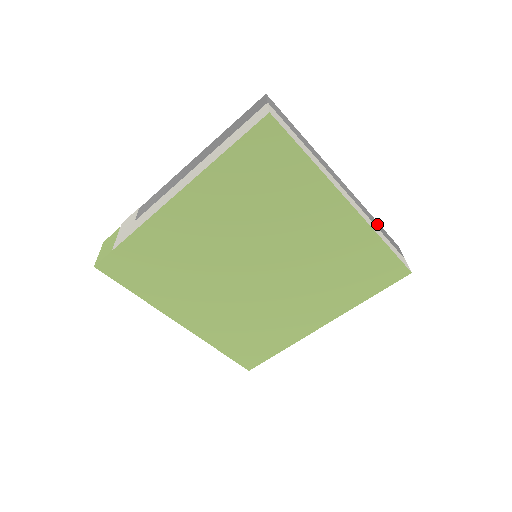
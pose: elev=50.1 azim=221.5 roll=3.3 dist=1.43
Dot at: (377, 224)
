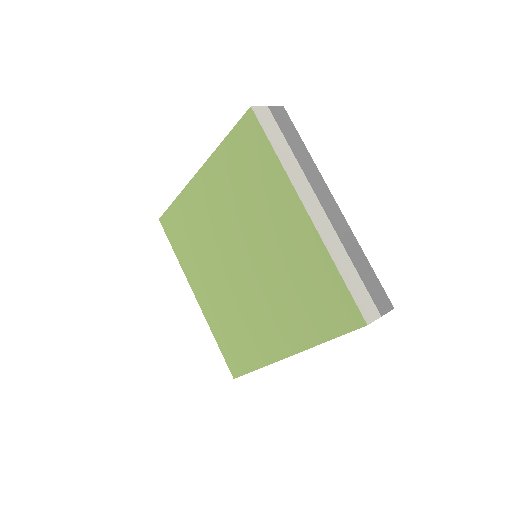
Dot at: (362, 263)
